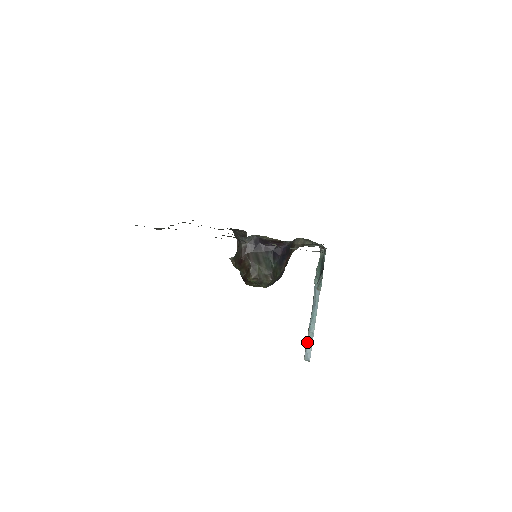
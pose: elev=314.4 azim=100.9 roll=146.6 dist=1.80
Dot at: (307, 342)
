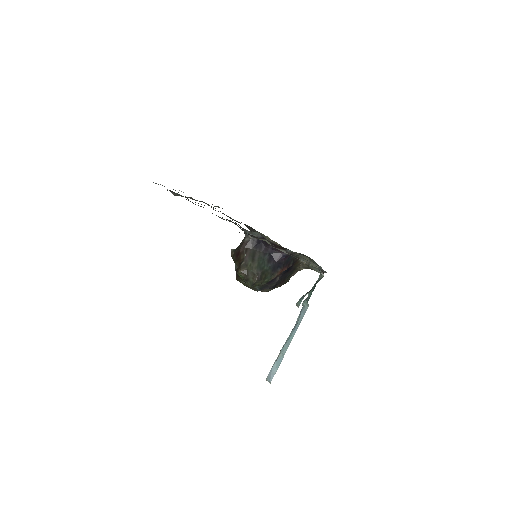
Dot at: (275, 362)
